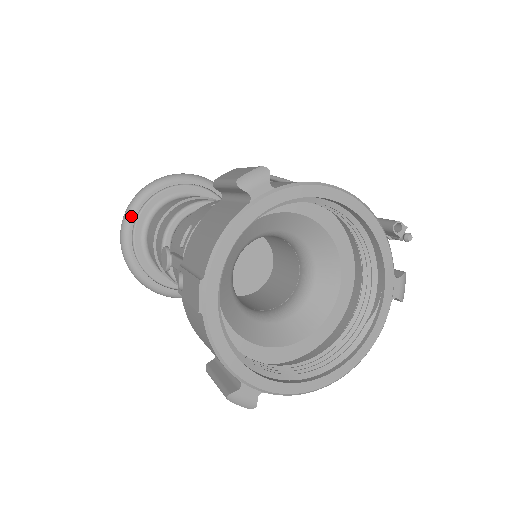
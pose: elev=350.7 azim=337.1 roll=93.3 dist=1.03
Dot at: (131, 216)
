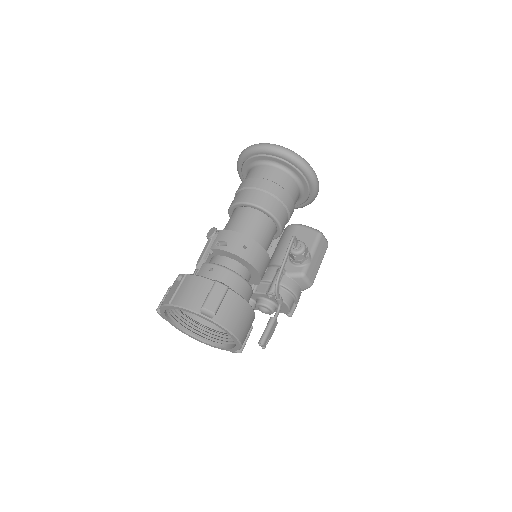
Dot at: (260, 151)
